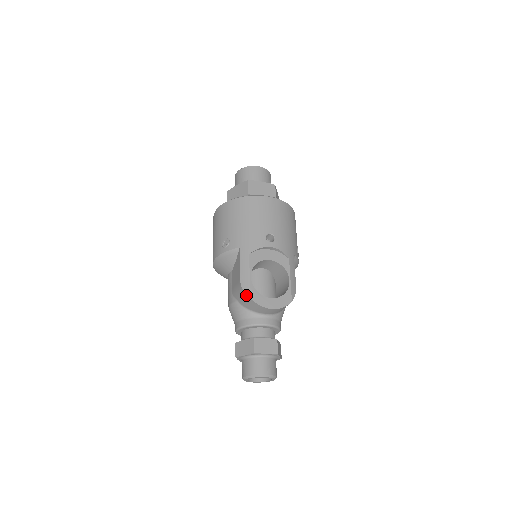
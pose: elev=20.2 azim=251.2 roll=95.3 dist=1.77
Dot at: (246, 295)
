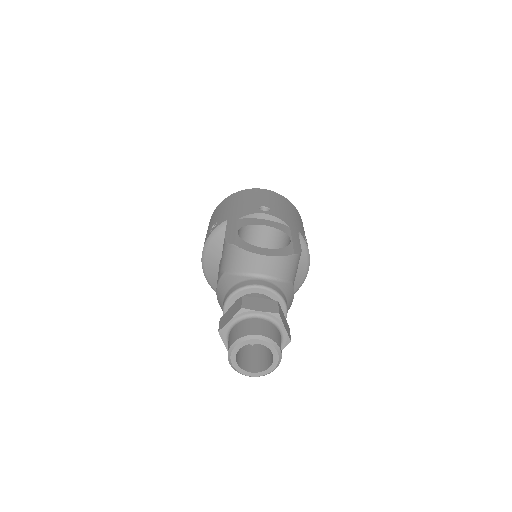
Dot at: (230, 245)
